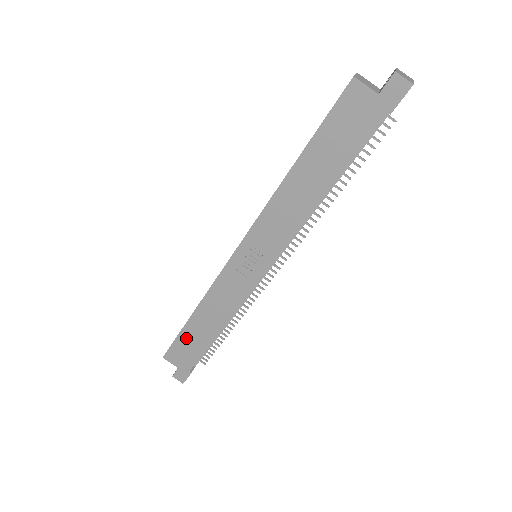
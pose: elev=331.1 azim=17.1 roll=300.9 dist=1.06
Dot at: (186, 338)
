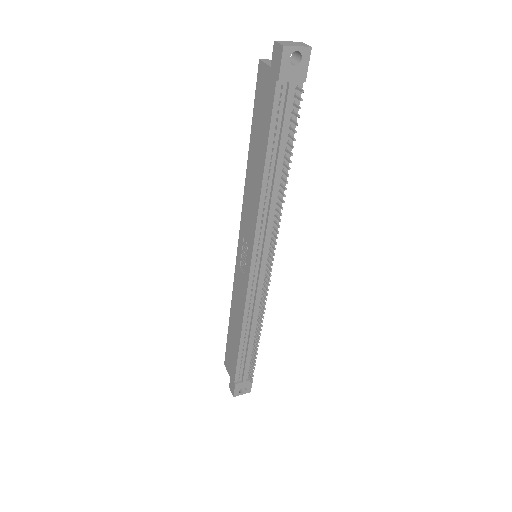
Dot at: (230, 343)
